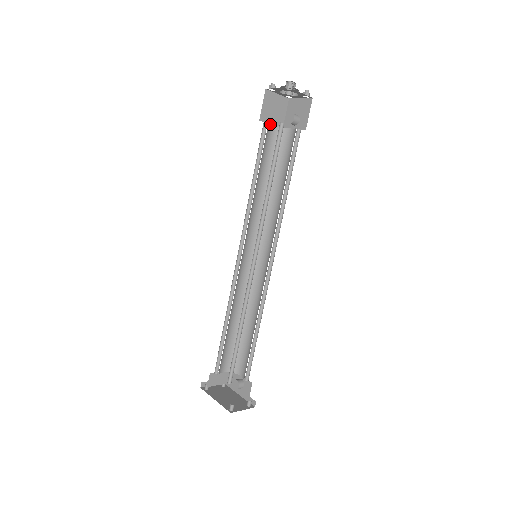
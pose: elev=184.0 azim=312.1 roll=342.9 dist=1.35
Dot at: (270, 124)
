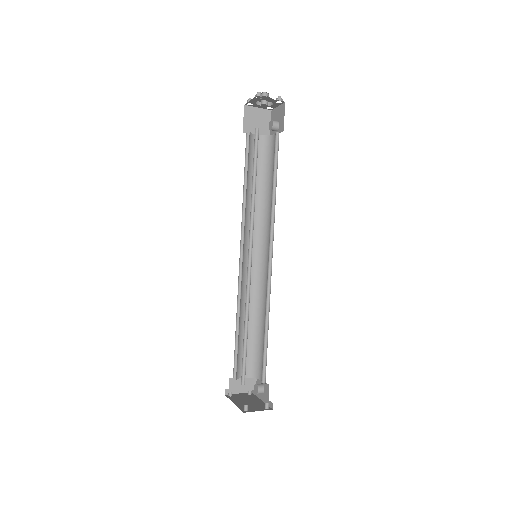
Dot at: (254, 134)
